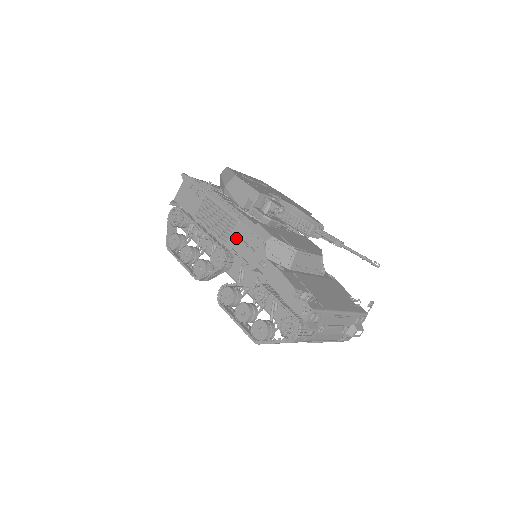
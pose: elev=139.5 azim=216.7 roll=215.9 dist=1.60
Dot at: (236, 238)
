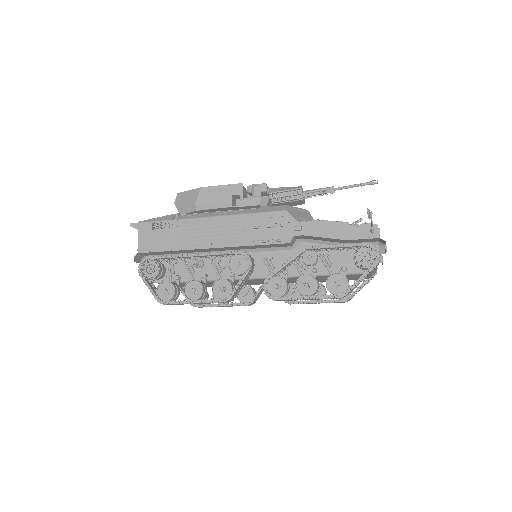
Dot at: (250, 230)
